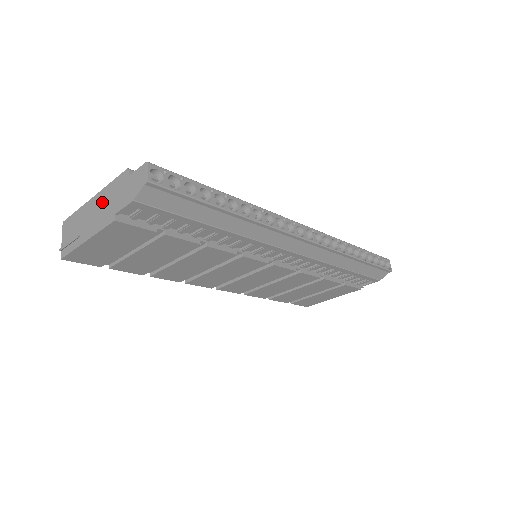
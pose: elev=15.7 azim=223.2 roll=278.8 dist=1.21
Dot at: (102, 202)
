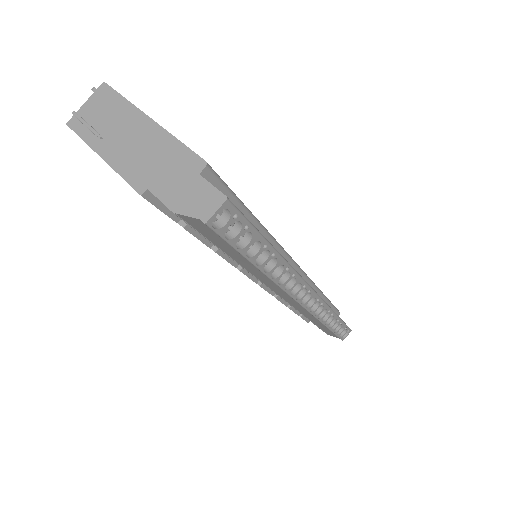
Dot at: (152, 146)
